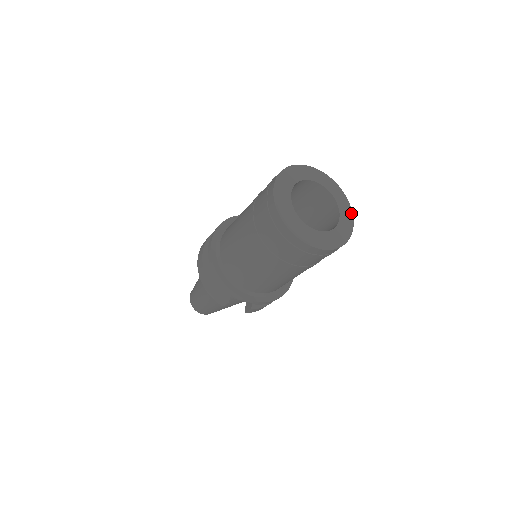
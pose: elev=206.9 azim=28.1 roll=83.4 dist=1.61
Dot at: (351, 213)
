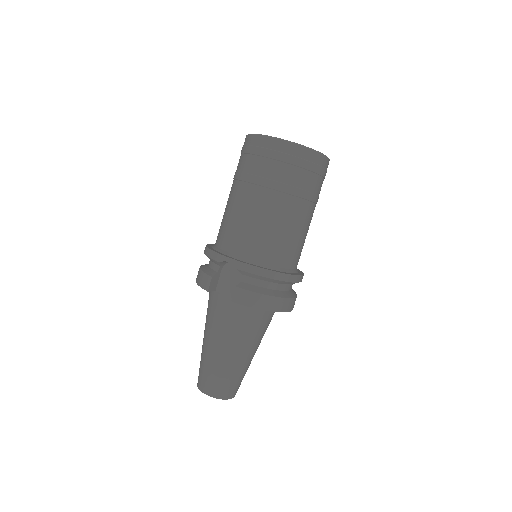
Dot at: occluded
